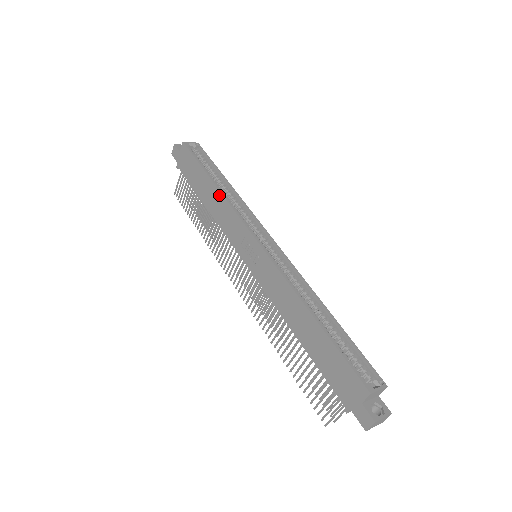
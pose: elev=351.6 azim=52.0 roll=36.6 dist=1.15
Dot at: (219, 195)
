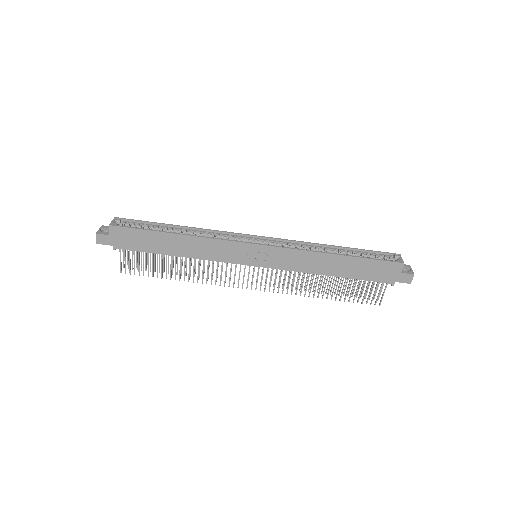
Dot at: (193, 239)
